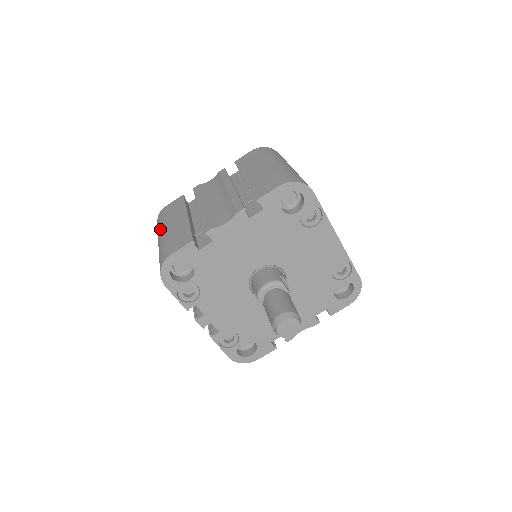
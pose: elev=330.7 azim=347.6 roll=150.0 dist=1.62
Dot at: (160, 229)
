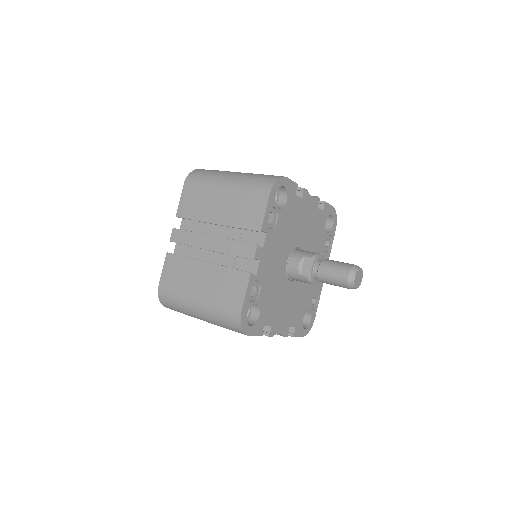
Dot at: (226, 171)
